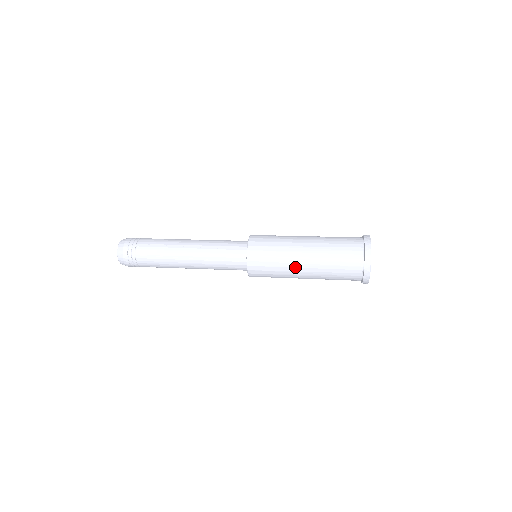
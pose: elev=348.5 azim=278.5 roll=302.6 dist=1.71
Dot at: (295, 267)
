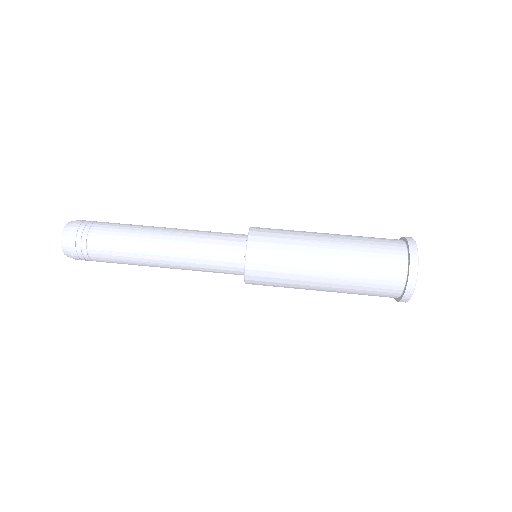
Dot at: (311, 281)
